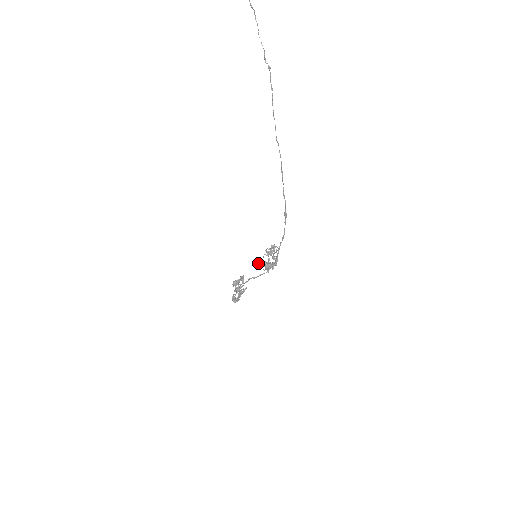
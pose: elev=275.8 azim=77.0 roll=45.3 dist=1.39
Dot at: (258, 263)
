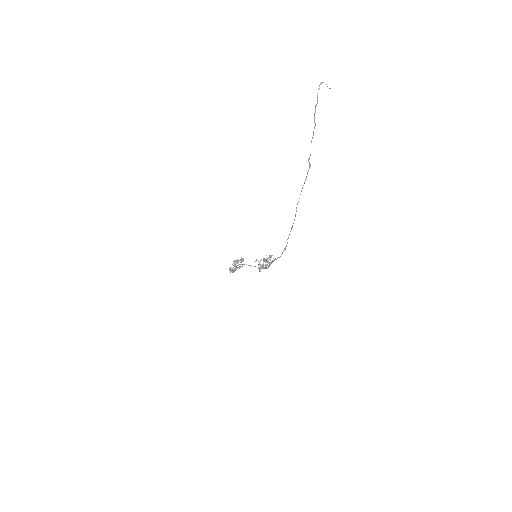
Dot at: occluded
